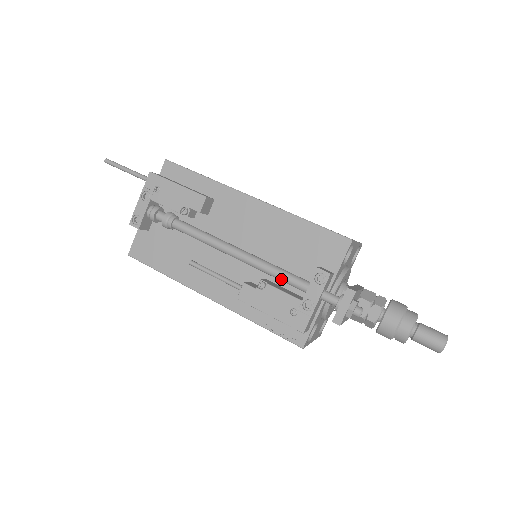
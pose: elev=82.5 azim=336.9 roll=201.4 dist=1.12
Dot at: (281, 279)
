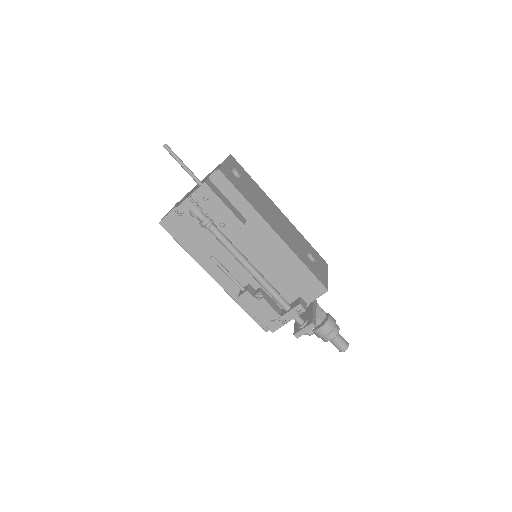
Dot at: (273, 297)
